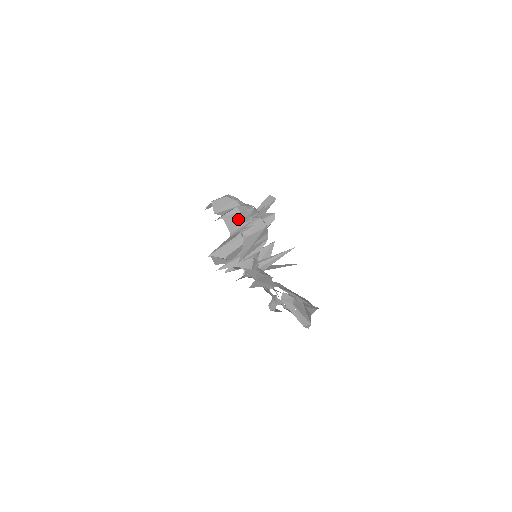
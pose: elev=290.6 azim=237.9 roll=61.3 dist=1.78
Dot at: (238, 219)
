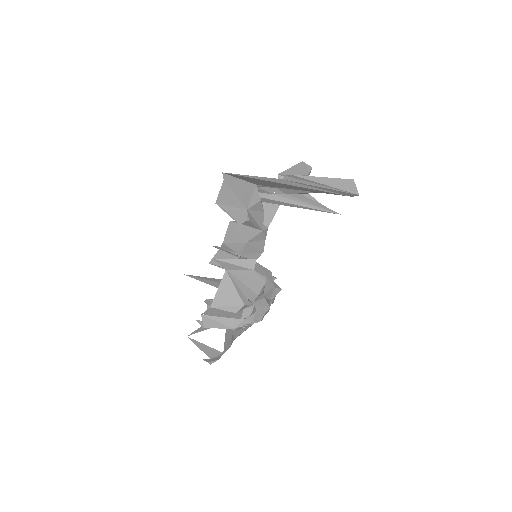
Dot at: occluded
